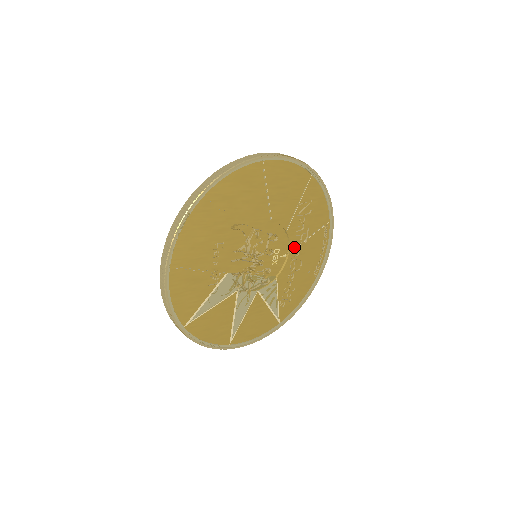
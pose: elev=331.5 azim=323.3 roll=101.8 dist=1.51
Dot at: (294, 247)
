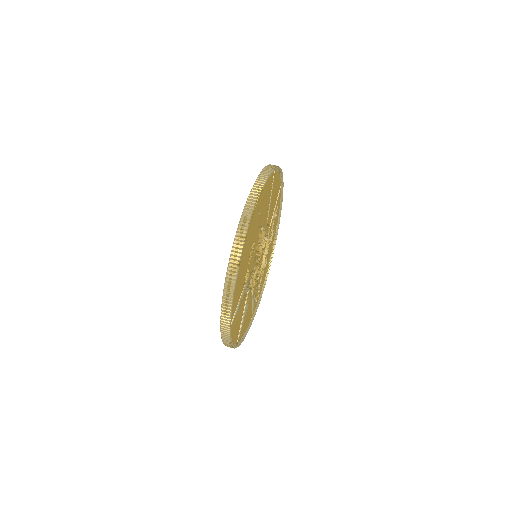
Dot at: occluded
